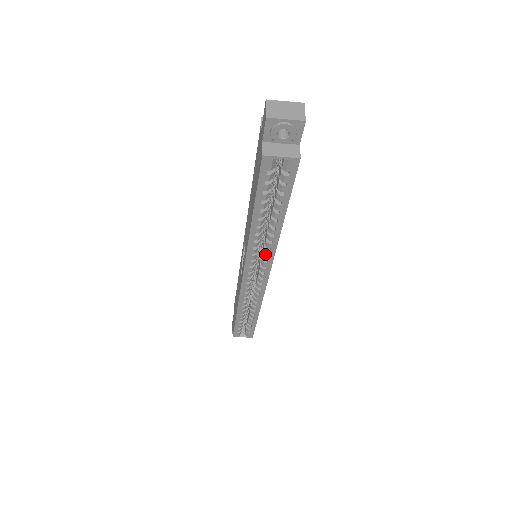
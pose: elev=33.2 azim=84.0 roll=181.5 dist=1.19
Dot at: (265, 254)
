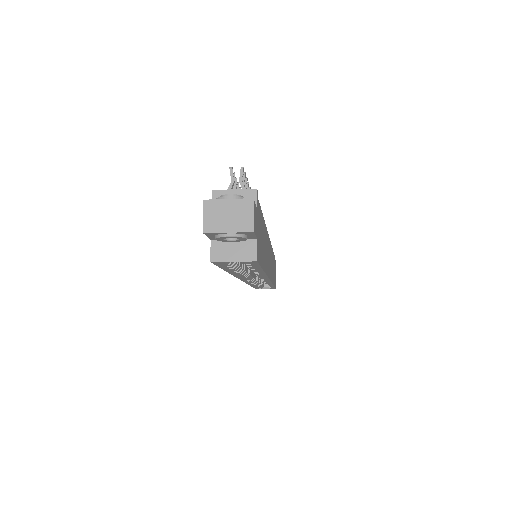
Dot at: occluded
